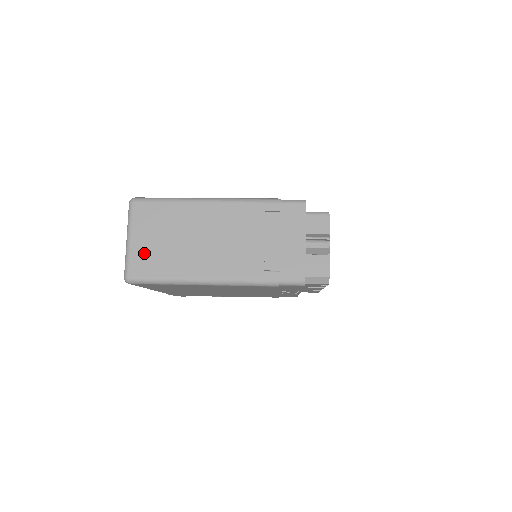
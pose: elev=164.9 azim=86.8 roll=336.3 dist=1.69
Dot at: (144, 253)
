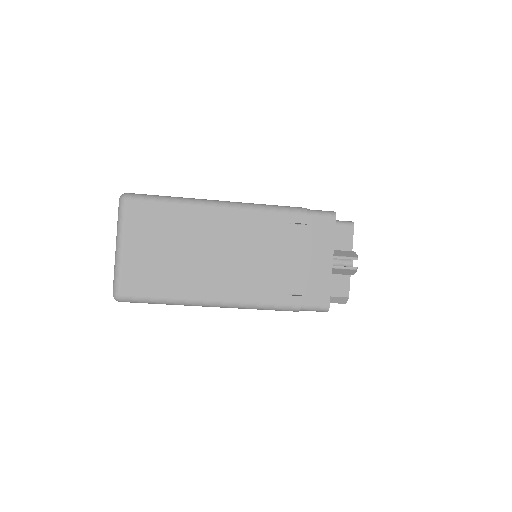
Dot at: (139, 266)
